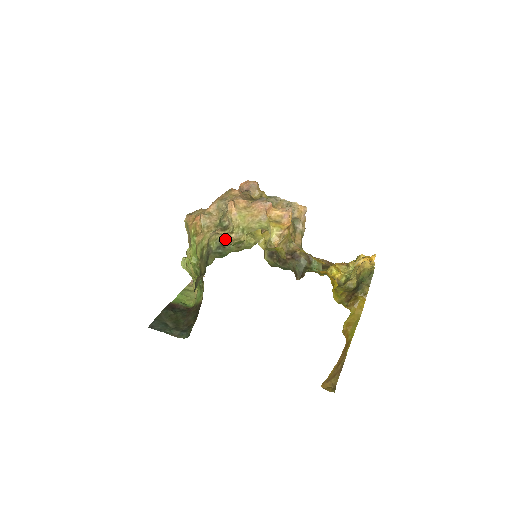
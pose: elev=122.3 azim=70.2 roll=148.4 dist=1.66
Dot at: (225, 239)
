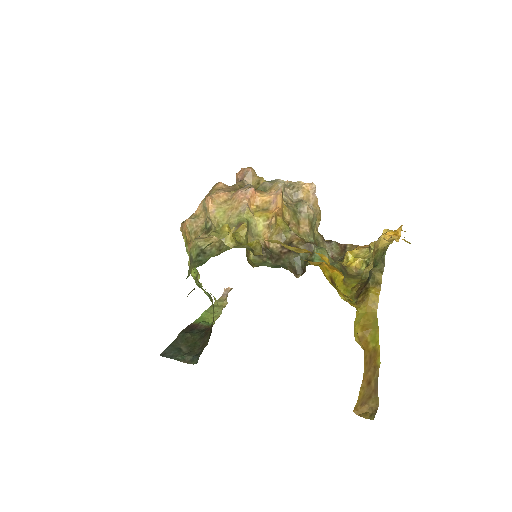
Dot at: (205, 243)
